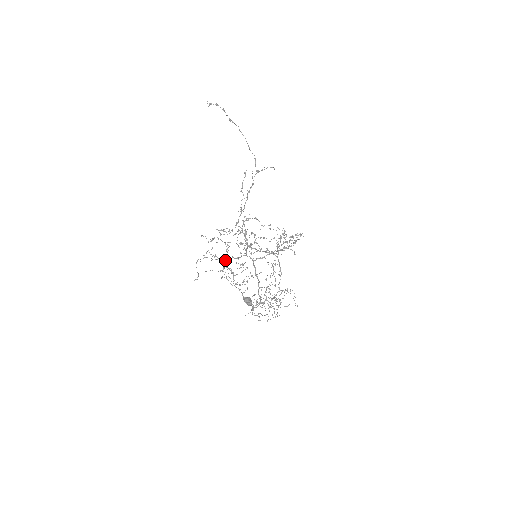
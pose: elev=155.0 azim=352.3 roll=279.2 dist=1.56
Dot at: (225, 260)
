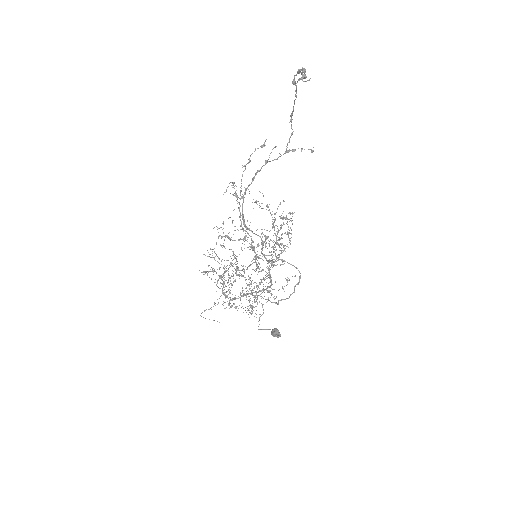
Dot at: occluded
